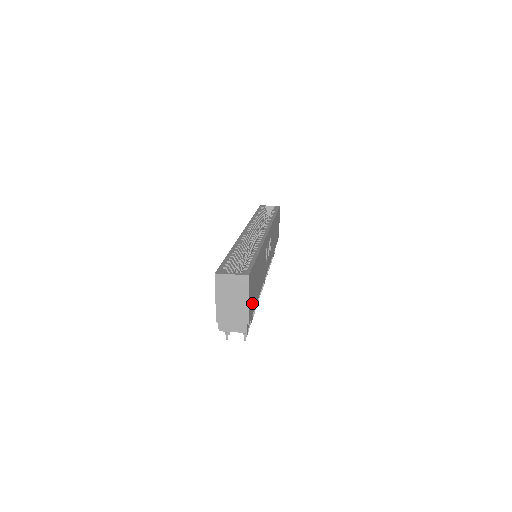
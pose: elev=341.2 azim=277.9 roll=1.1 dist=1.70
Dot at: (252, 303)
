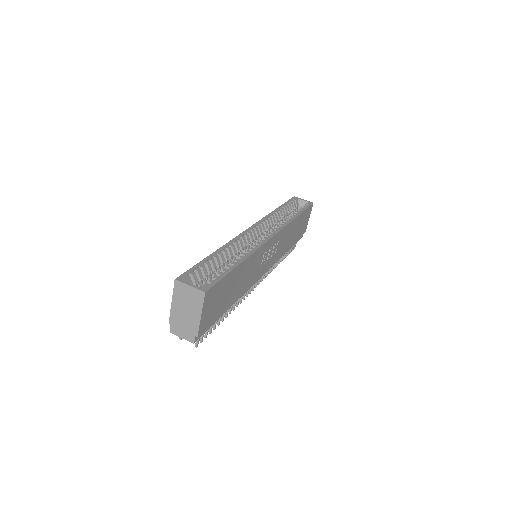
Dot at: (211, 315)
